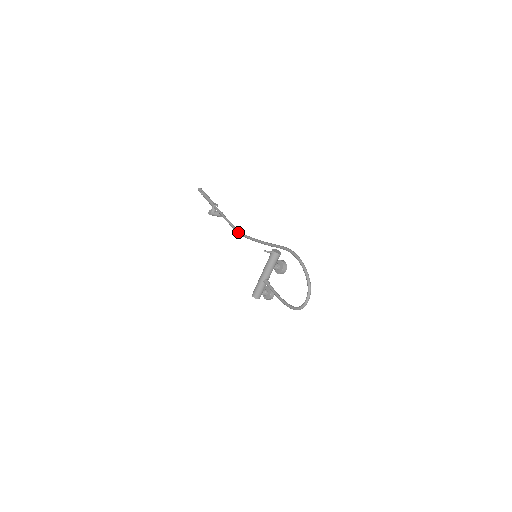
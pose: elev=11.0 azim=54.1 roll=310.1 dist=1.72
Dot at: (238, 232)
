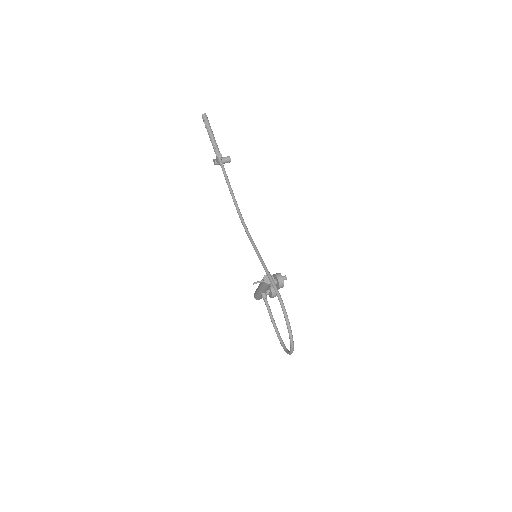
Dot at: (239, 217)
